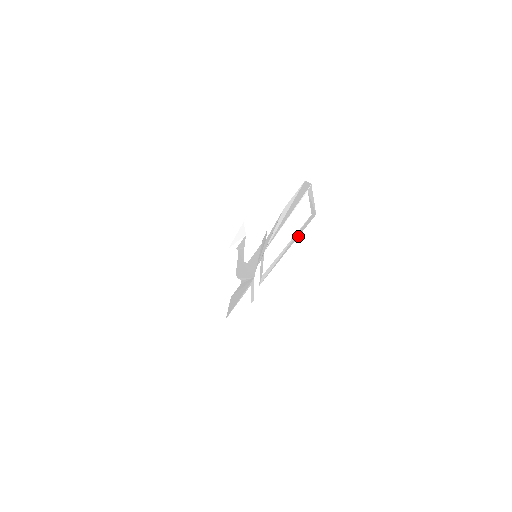
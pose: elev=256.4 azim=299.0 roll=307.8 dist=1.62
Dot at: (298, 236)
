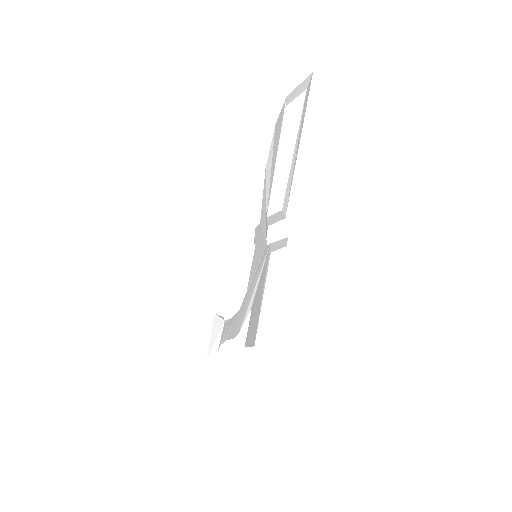
Dot at: (305, 111)
